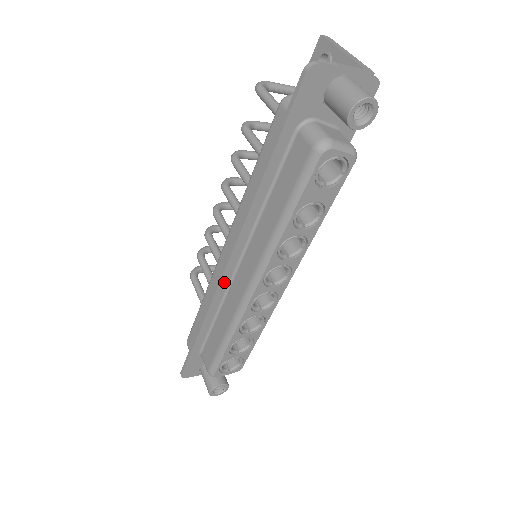
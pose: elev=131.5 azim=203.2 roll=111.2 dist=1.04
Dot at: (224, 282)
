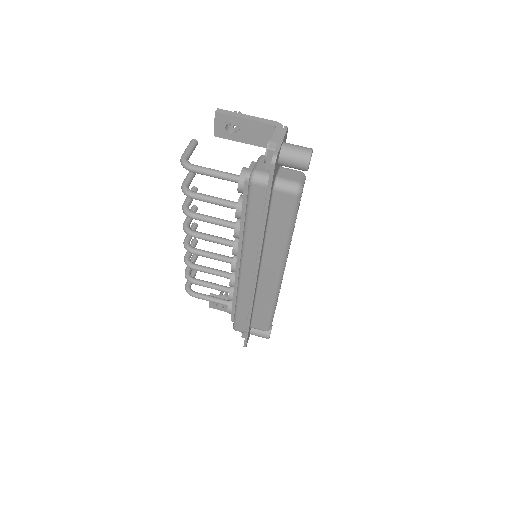
Dot at: (256, 285)
